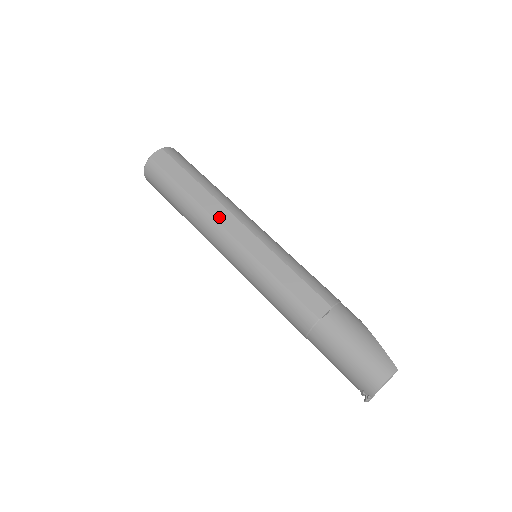
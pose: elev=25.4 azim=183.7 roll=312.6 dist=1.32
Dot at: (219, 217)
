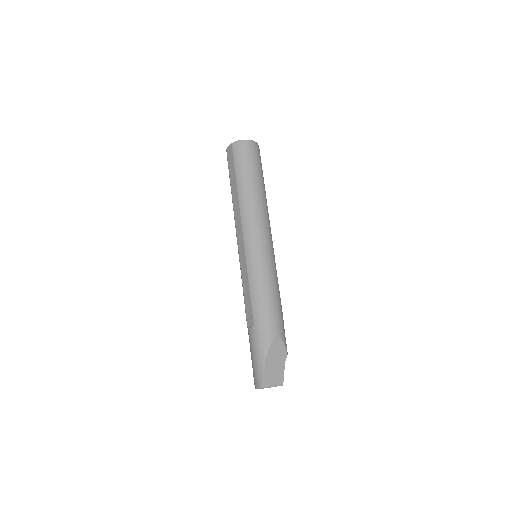
Dot at: (236, 221)
